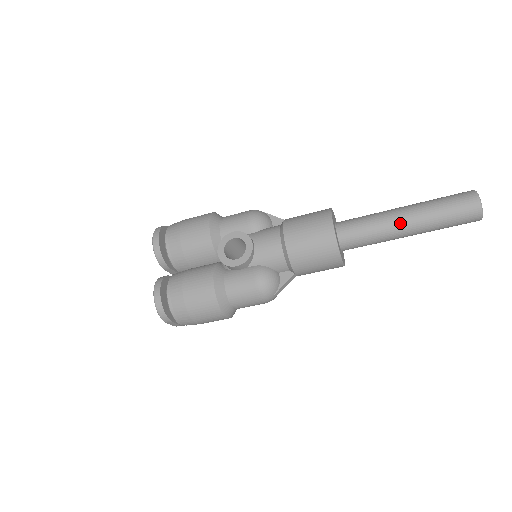
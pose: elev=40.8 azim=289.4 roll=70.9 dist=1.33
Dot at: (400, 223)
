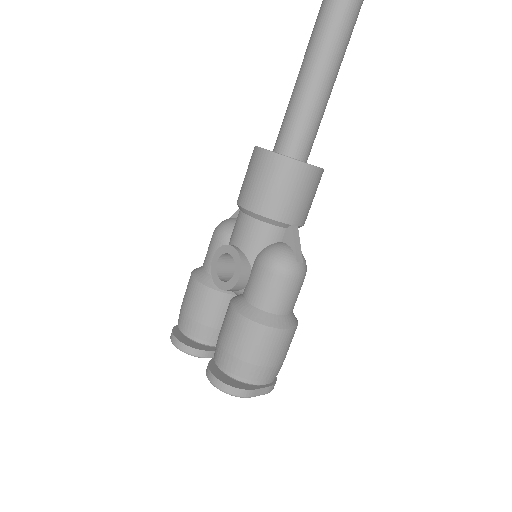
Dot at: (309, 79)
